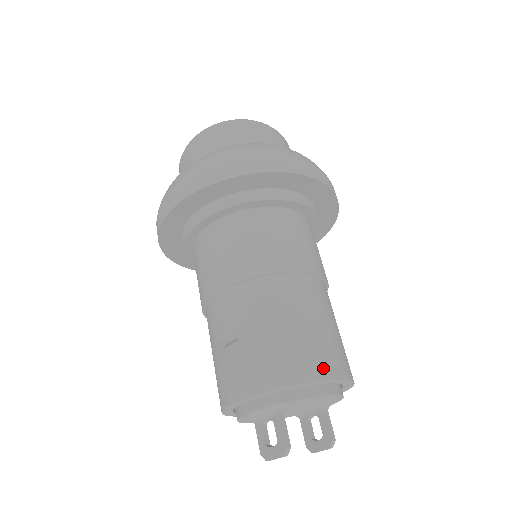
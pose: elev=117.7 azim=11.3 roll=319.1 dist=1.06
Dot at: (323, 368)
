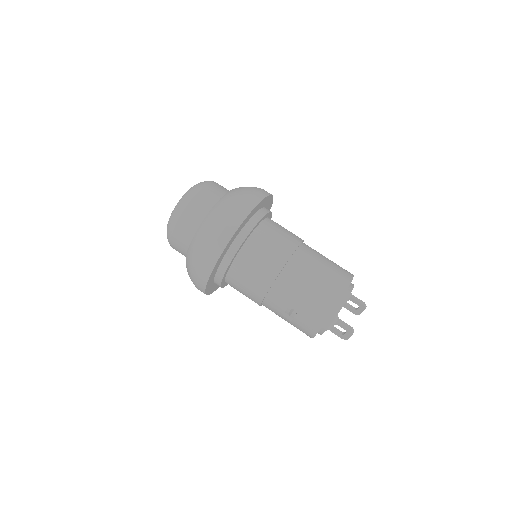
Dot at: (339, 289)
